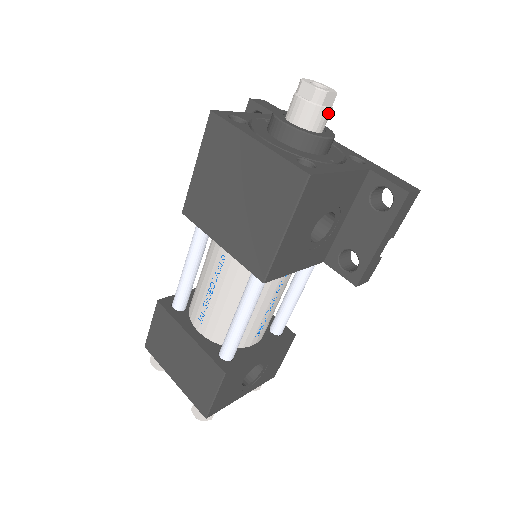
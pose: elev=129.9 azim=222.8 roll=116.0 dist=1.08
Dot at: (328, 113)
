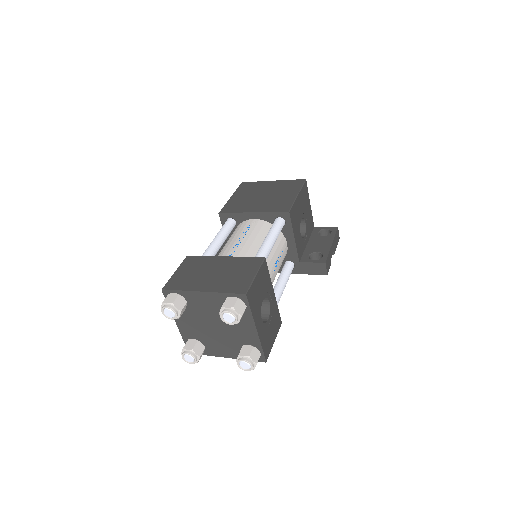
Dot at: occluded
